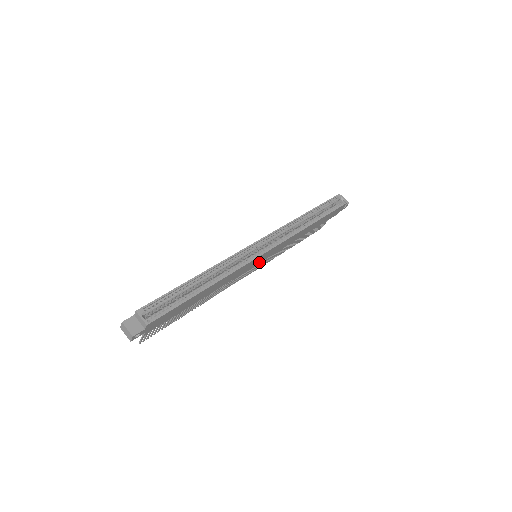
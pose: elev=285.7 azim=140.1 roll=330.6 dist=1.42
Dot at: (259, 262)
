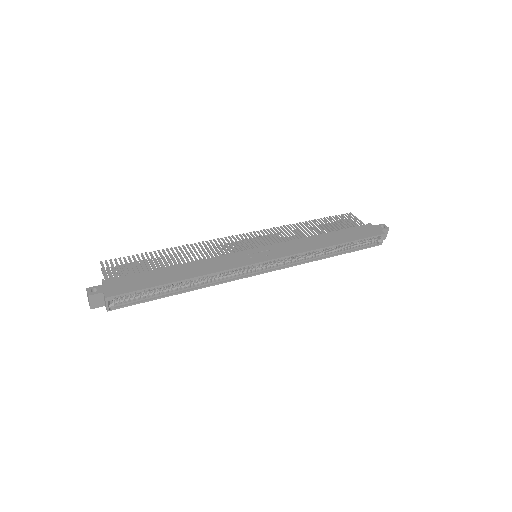
Dot at: occluded
